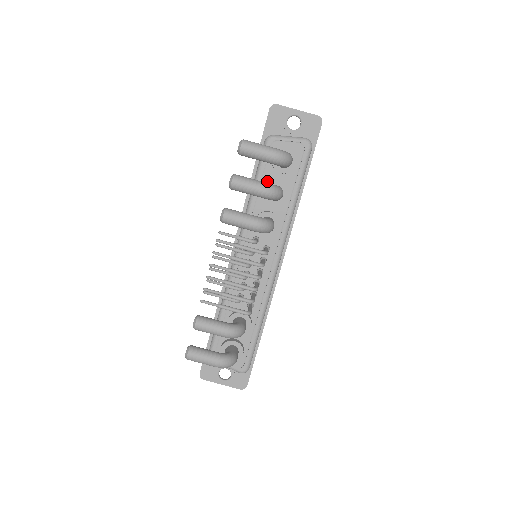
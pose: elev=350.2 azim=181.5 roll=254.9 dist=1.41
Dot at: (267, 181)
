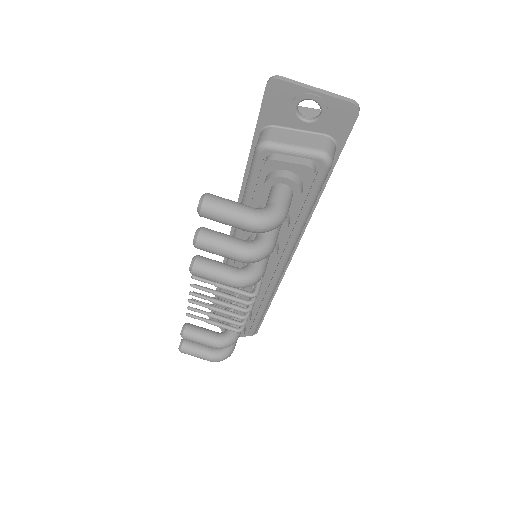
Dot at: (260, 204)
